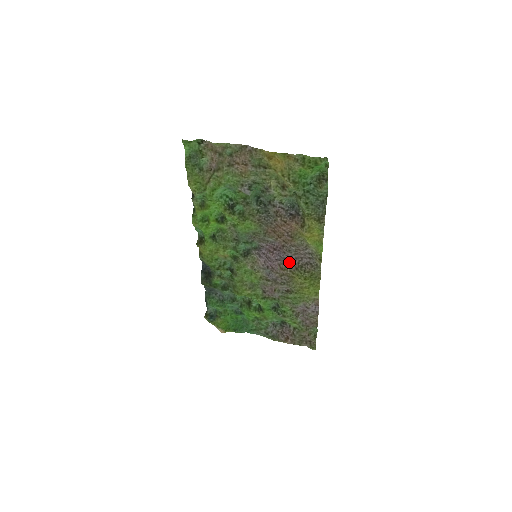
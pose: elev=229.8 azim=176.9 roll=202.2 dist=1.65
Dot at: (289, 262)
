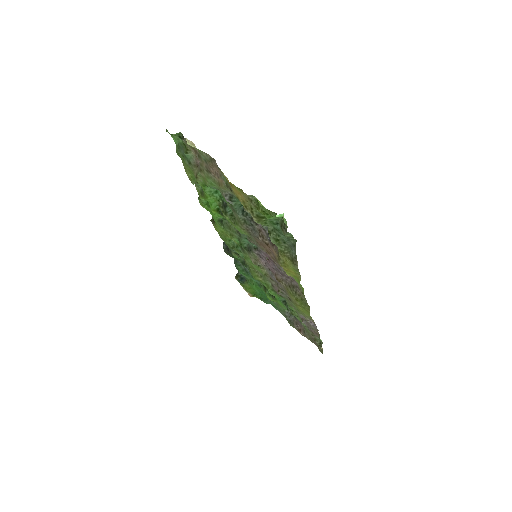
Dot at: (283, 277)
